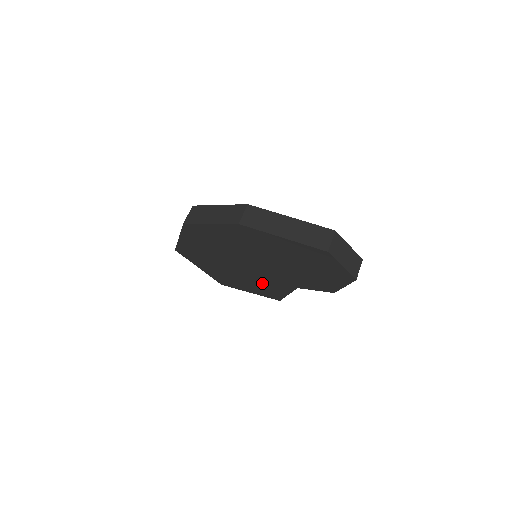
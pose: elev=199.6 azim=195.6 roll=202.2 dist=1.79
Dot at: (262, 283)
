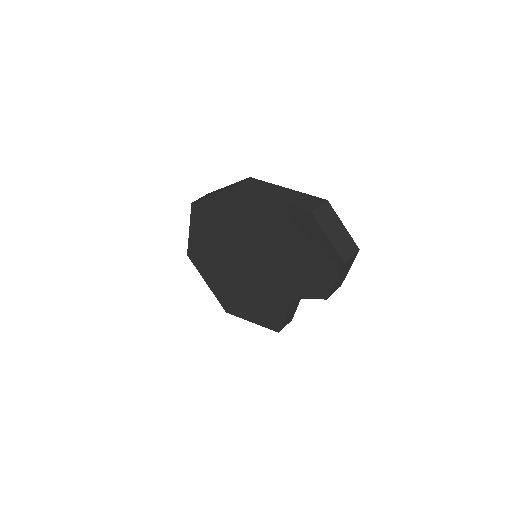
Dot at: (260, 298)
